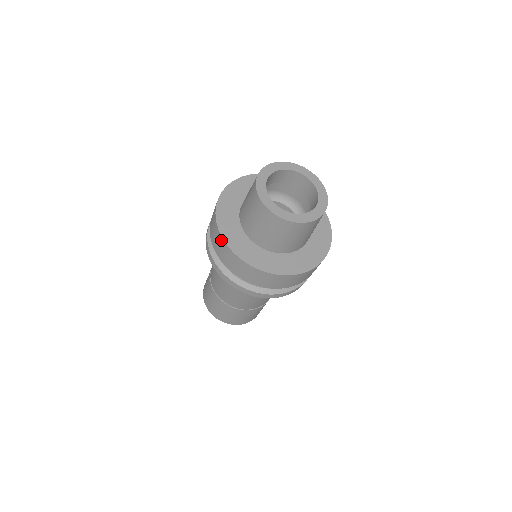
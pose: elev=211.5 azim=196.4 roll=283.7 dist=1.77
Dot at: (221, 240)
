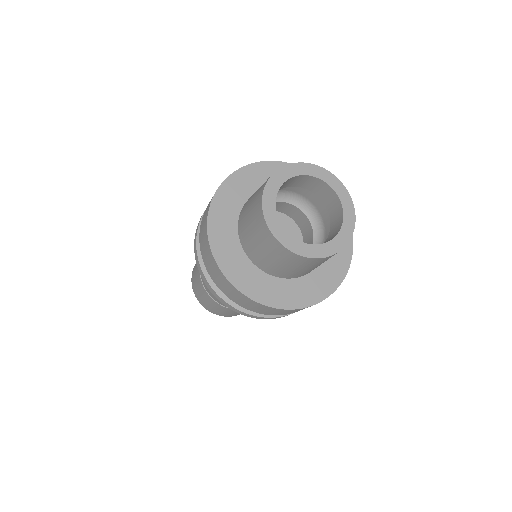
Dot at: (264, 307)
